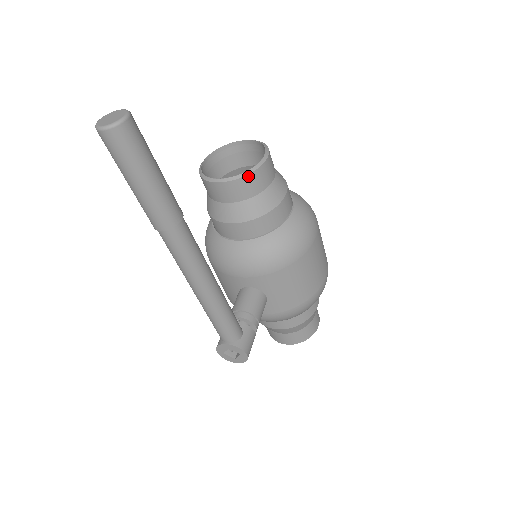
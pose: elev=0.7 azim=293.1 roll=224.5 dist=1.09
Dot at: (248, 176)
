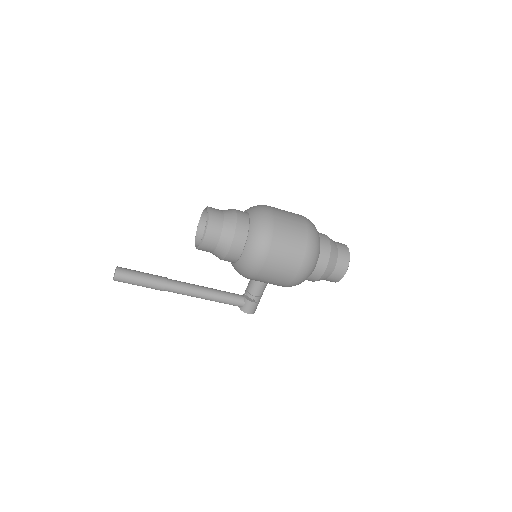
Dot at: (199, 249)
